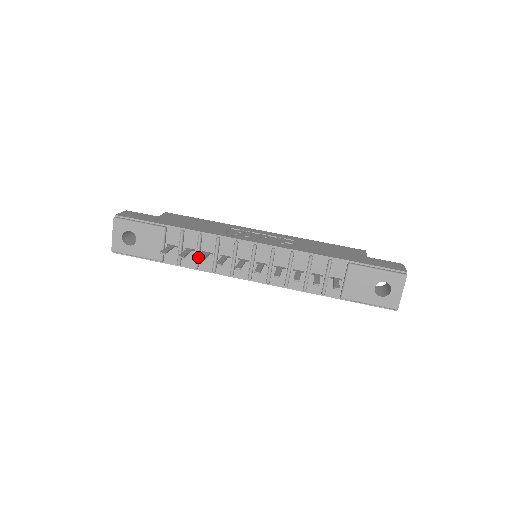
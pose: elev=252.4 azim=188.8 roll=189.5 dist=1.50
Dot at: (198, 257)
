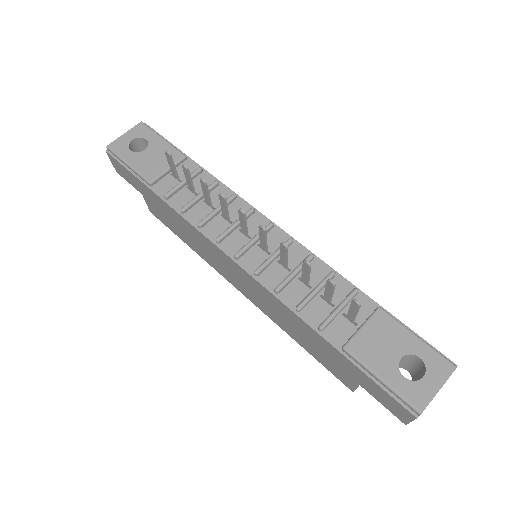
Dot at: (195, 200)
